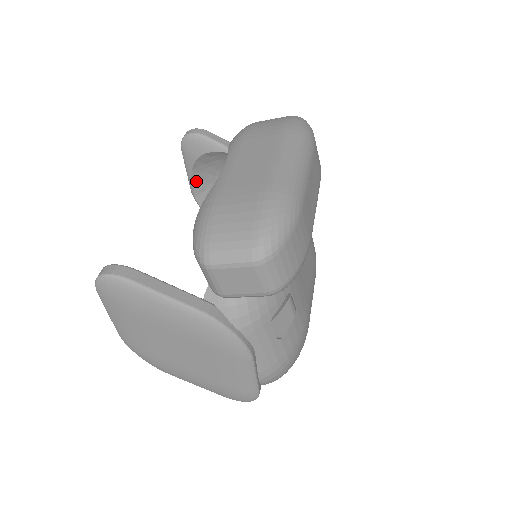
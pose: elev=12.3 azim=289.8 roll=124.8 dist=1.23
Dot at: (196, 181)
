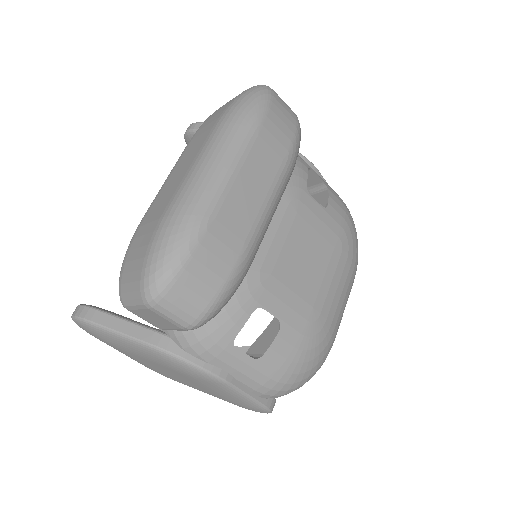
Dot at: occluded
